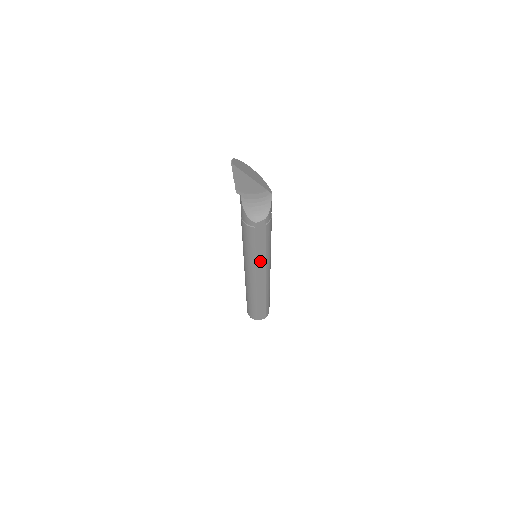
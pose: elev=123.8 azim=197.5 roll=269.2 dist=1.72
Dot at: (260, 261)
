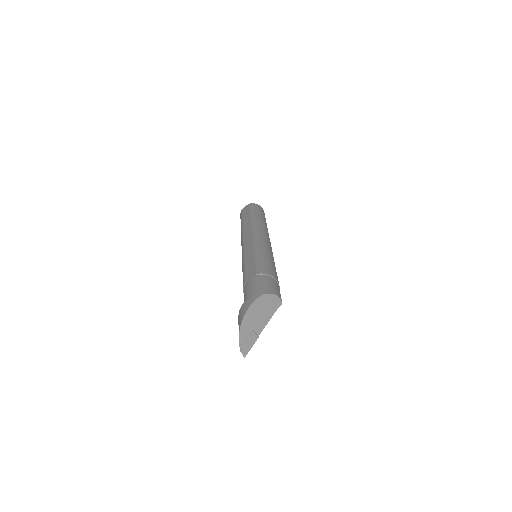
Dot at: occluded
